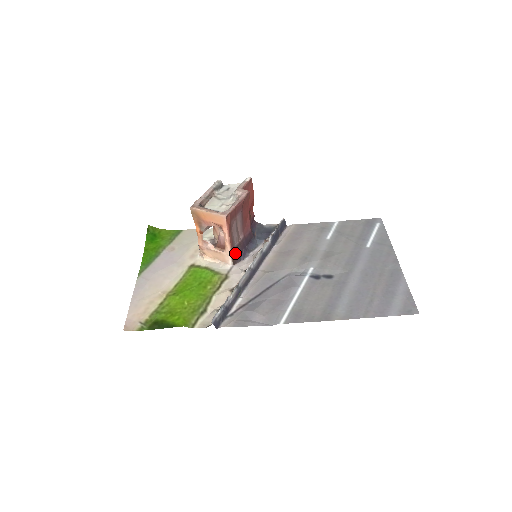
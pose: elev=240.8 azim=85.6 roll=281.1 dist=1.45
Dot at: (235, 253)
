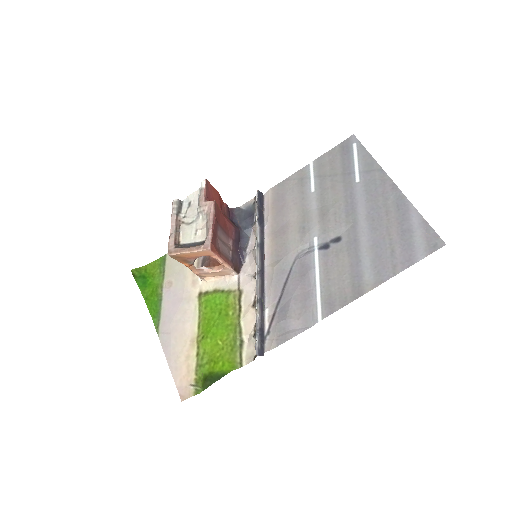
Dot at: (234, 264)
